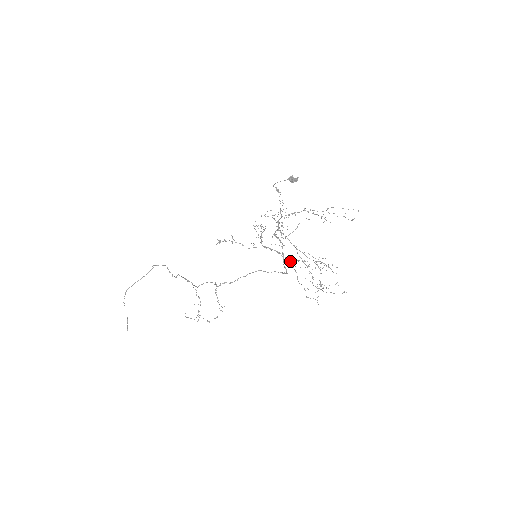
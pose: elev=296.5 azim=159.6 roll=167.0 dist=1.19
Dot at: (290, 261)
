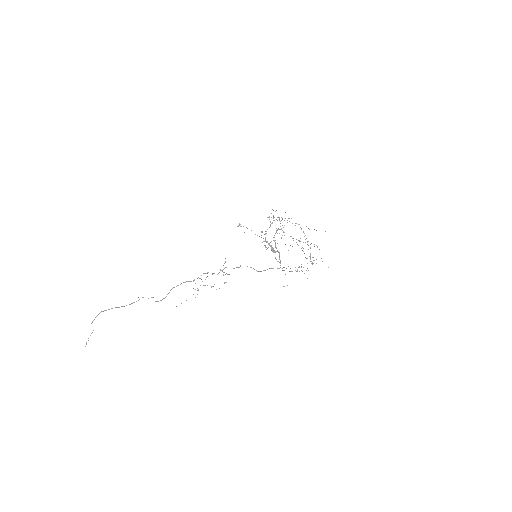
Dot at: occluded
